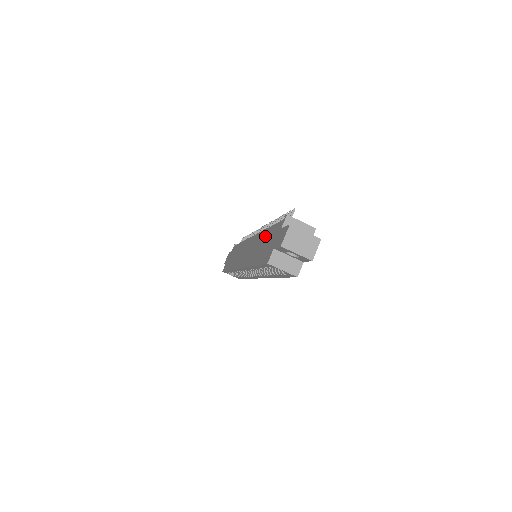
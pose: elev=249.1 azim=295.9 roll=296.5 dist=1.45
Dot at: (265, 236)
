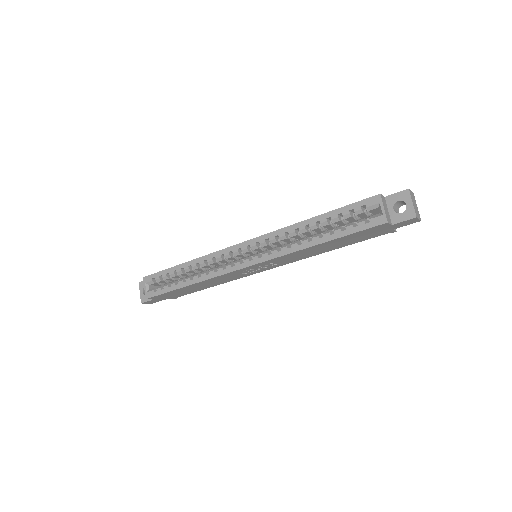
Dot at: occluded
